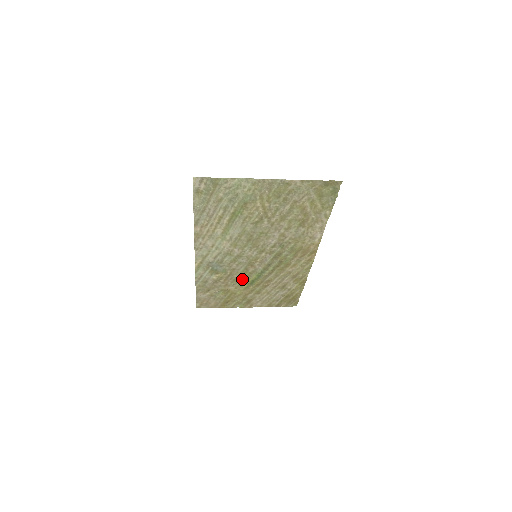
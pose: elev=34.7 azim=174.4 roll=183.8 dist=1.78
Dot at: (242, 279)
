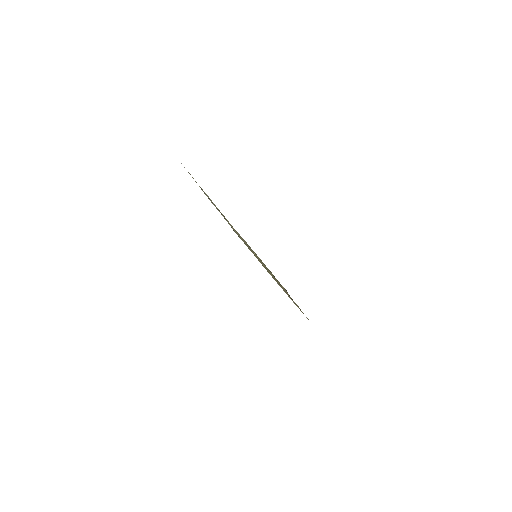
Dot at: occluded
